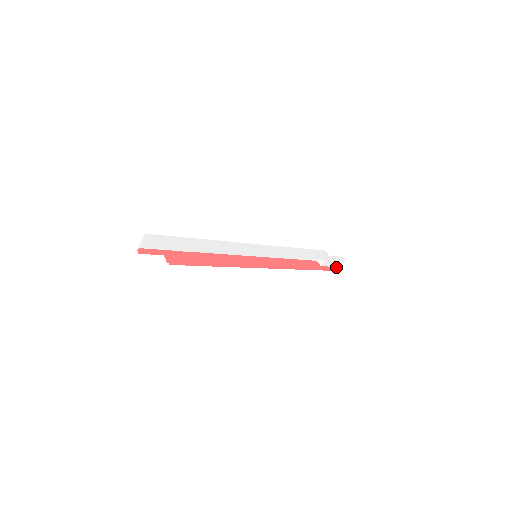
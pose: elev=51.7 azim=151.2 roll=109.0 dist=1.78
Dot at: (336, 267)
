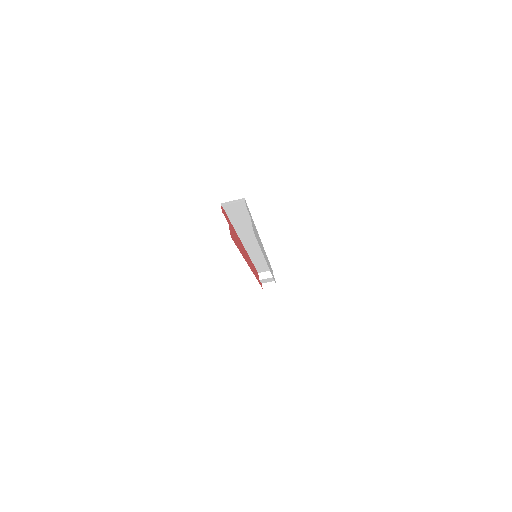
Dot at: (264, 285)
